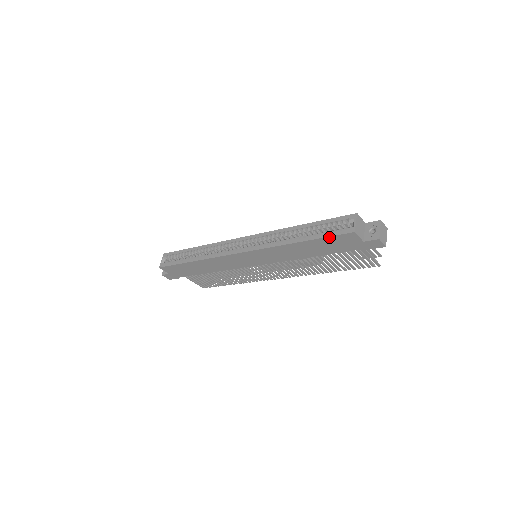
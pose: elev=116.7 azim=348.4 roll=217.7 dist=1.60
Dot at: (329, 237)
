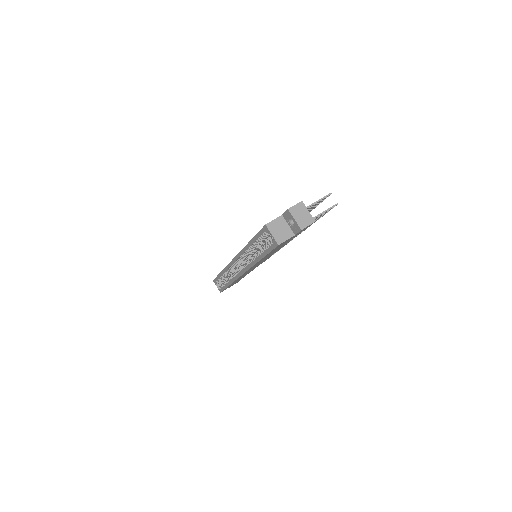
Dot at: occluded
